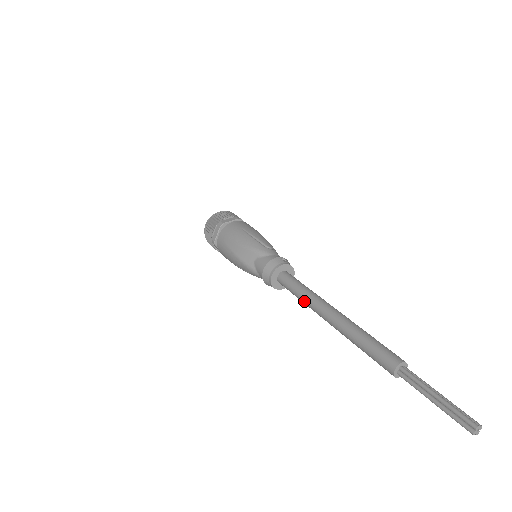
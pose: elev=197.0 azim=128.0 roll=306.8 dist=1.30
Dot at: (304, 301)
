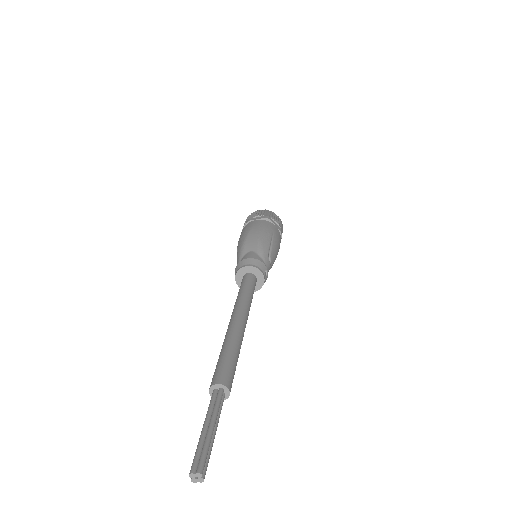
Dot at: (238, 298)
